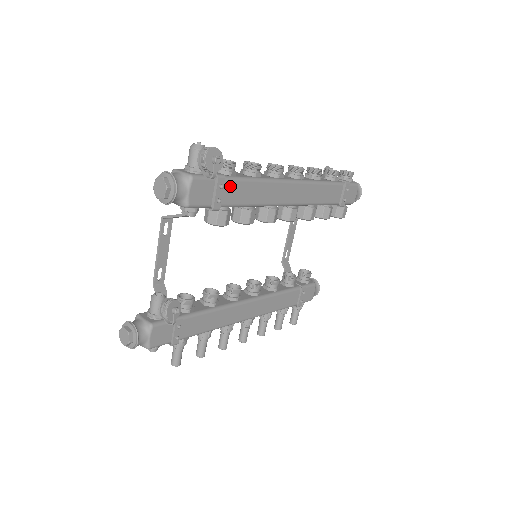
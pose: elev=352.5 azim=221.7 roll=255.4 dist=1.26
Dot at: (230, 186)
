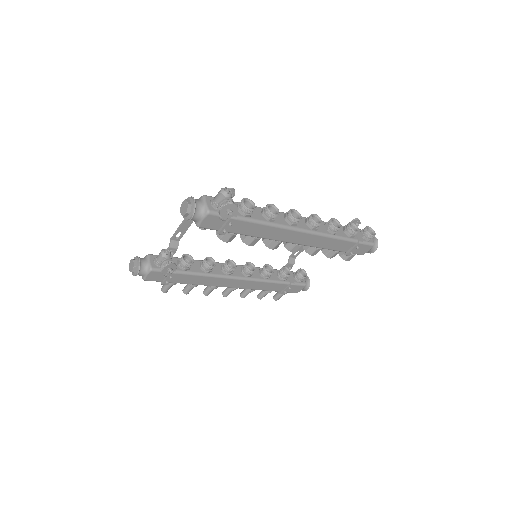
Dot at: (240, 223)
